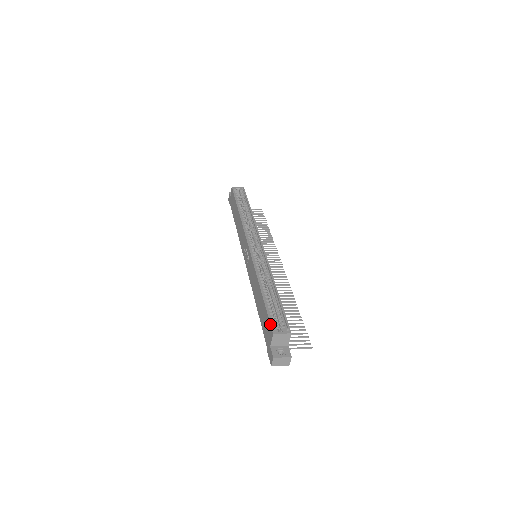
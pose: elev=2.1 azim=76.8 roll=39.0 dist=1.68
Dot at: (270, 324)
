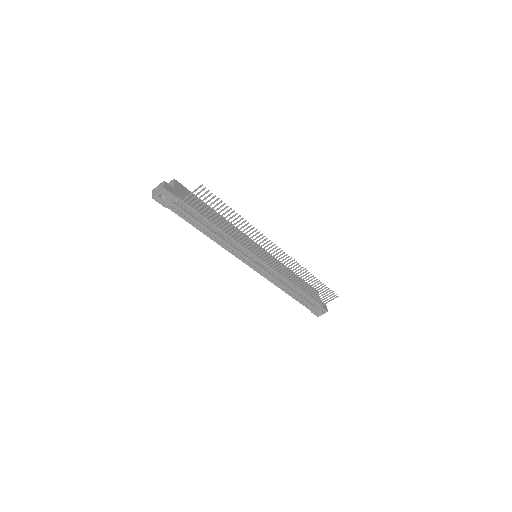
Dot at: occluded
